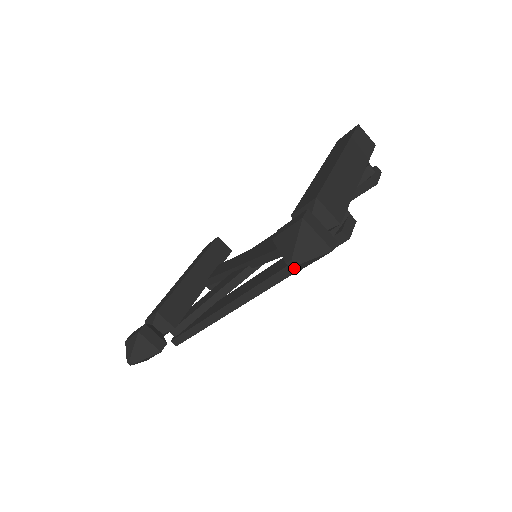
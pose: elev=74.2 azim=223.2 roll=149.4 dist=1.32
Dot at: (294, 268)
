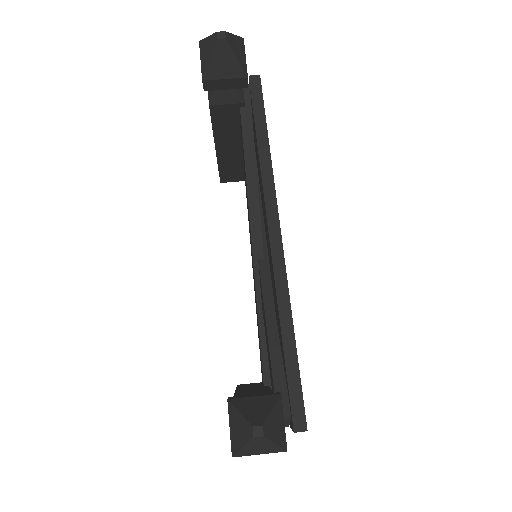
Dot at: (230, 46)
